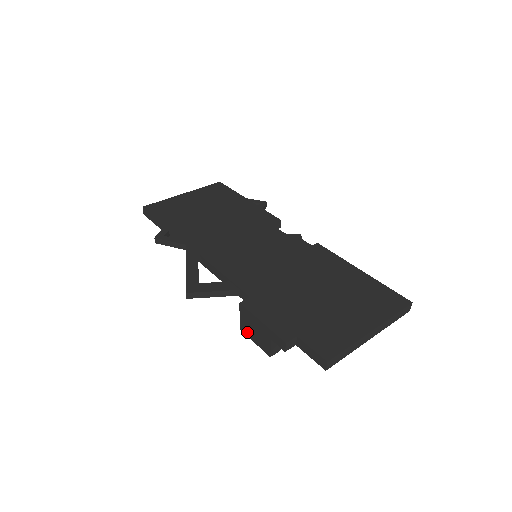
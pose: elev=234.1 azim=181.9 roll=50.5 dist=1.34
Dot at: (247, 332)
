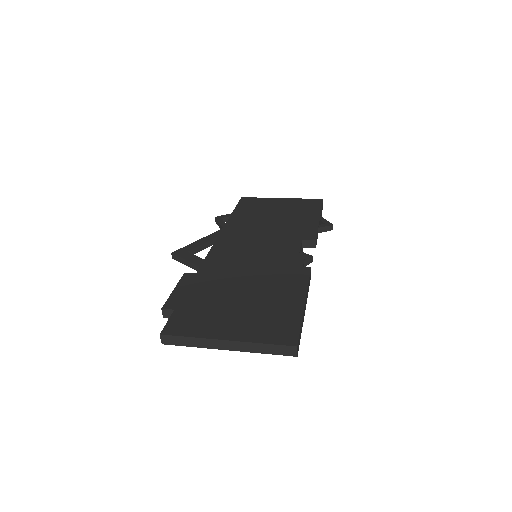
Dot at: occluded
